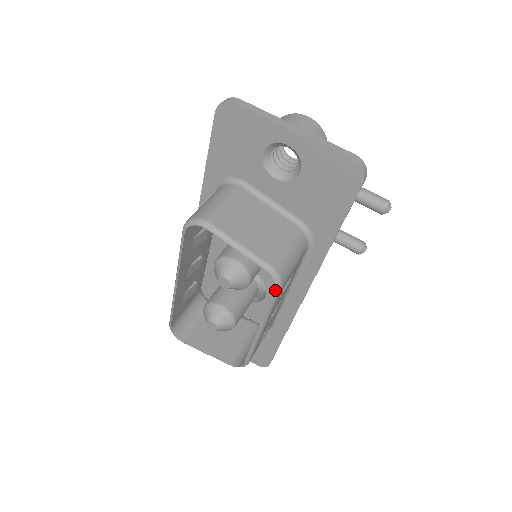
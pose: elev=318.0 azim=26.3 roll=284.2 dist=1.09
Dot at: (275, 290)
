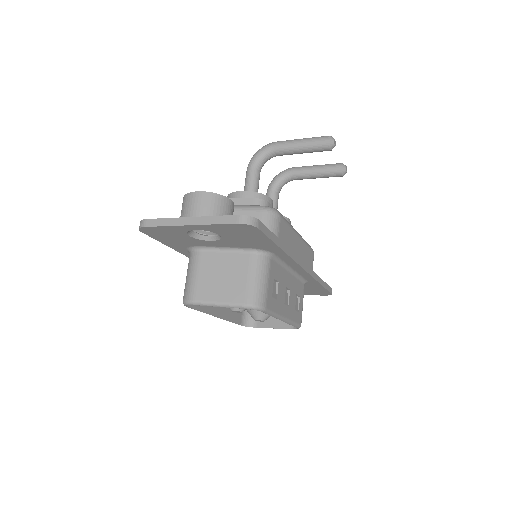
Dot at: occluded
